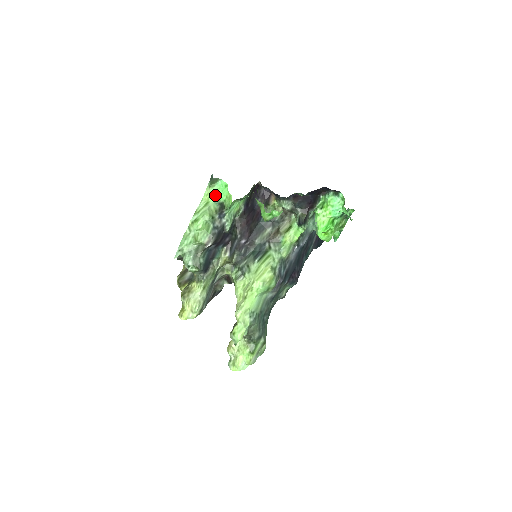
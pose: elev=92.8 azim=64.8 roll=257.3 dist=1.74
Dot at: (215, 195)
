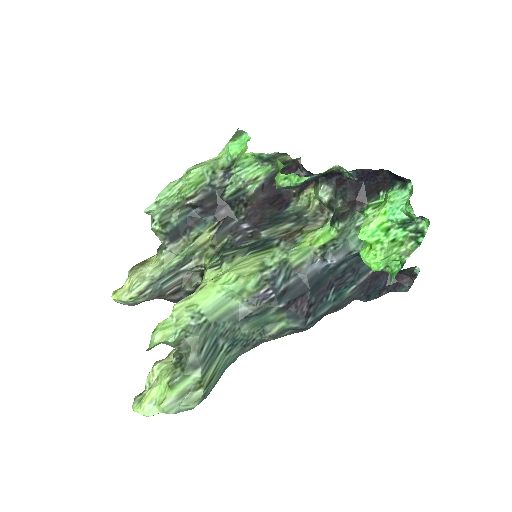
Dot at: (230, 148)
